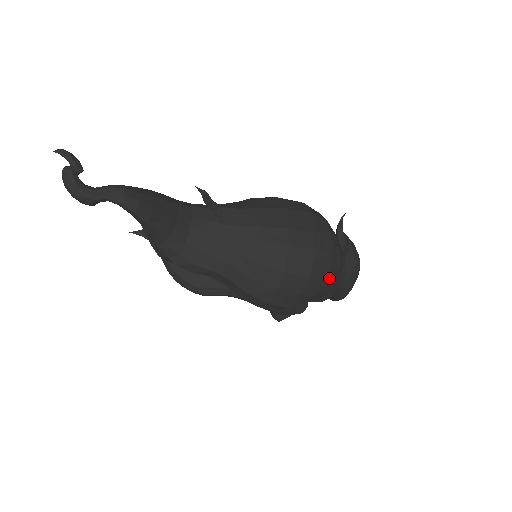
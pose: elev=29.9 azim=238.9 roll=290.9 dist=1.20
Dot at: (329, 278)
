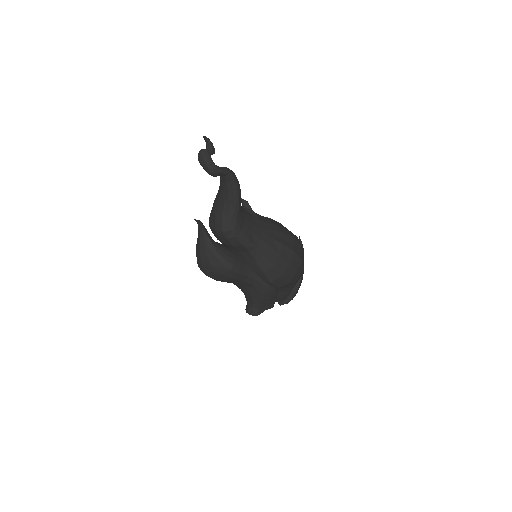
Dot at: occluded
